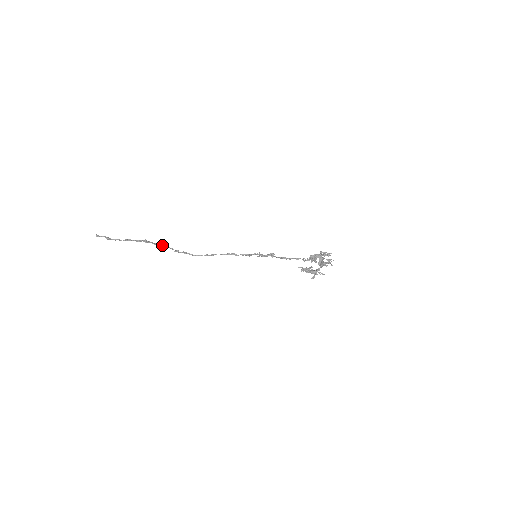
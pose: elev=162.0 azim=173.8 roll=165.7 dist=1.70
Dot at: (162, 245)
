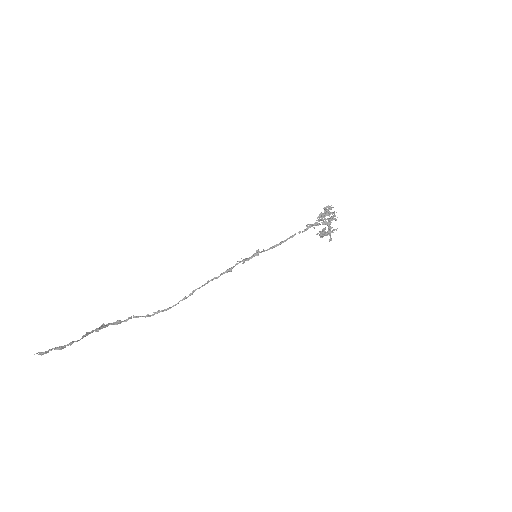
Dot at: occluded
